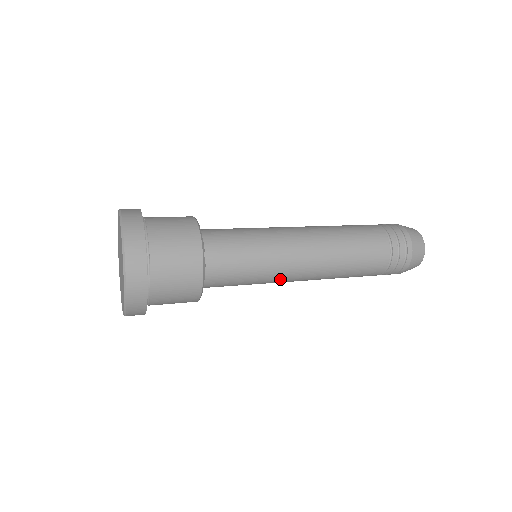
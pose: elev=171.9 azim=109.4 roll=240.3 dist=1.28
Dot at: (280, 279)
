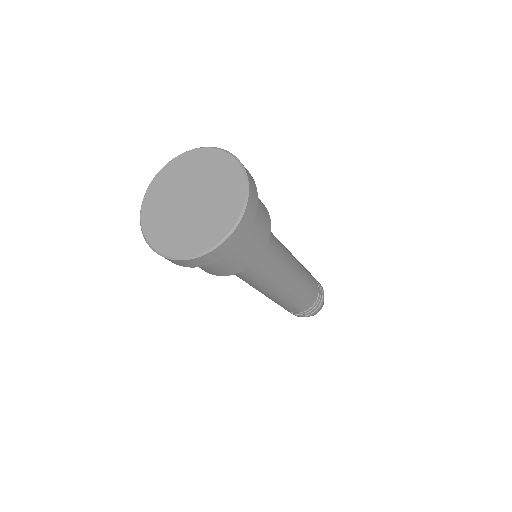
Dot at: (284, 273)
